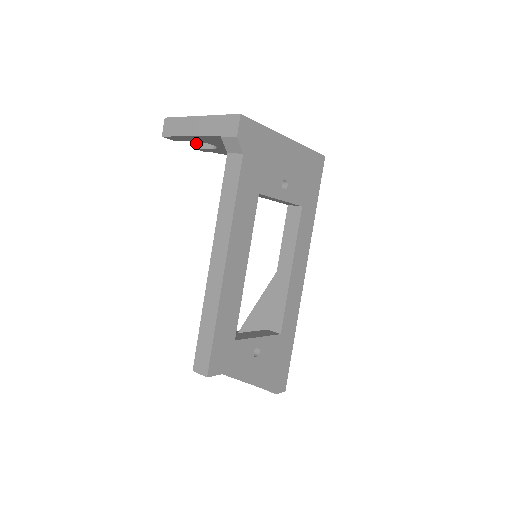
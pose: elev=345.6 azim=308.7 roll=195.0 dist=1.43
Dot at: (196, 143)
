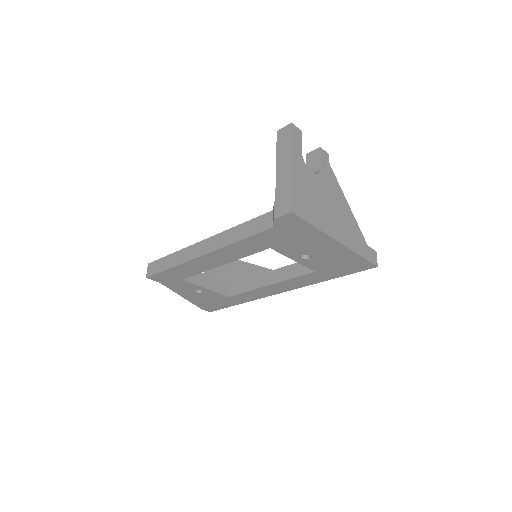
Dot at: occluded
